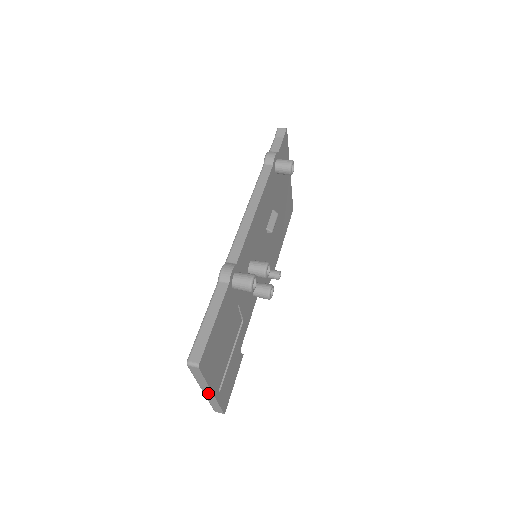
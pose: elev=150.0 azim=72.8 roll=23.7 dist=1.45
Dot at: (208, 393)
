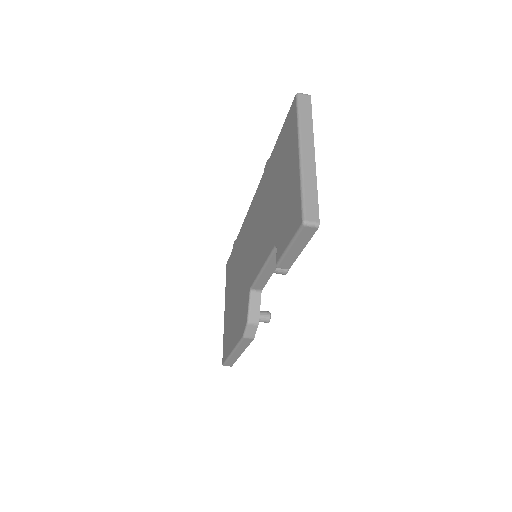
Dot at: (308, 155)
